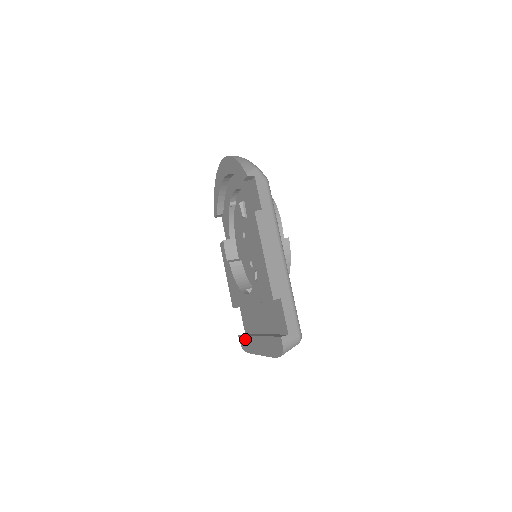
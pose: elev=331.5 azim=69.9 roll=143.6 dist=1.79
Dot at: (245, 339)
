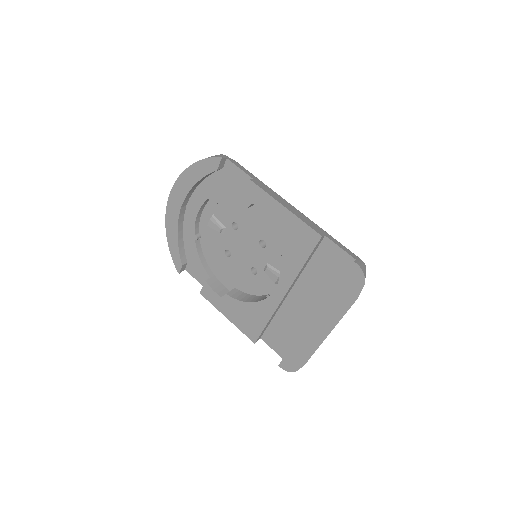
Dot at: (293, 352)
